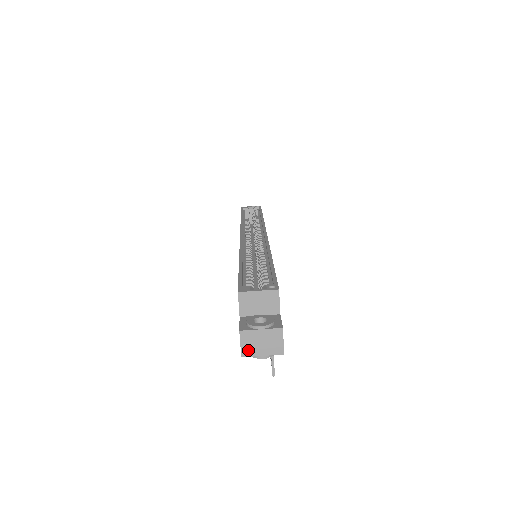
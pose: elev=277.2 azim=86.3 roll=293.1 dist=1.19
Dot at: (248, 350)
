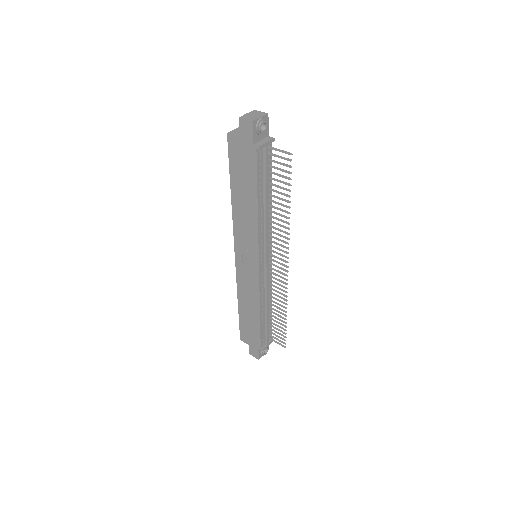
Dot at: (252, 119)
